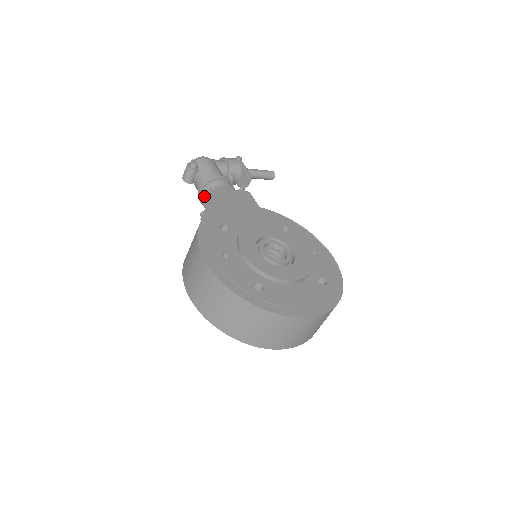
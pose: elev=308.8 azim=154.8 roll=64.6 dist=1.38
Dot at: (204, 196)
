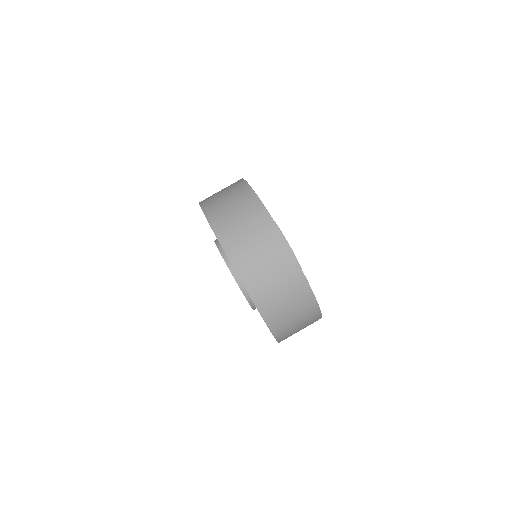
Dot at: occluded
